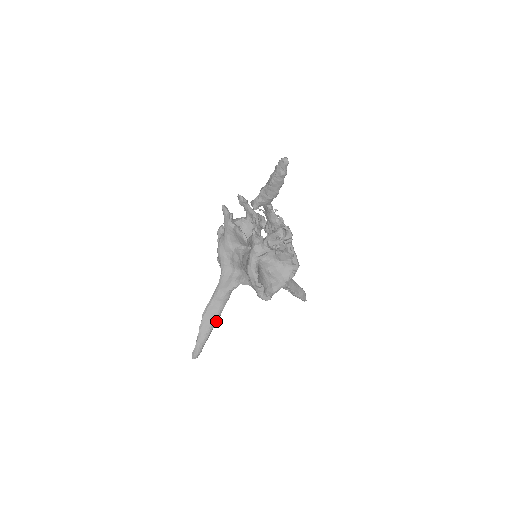
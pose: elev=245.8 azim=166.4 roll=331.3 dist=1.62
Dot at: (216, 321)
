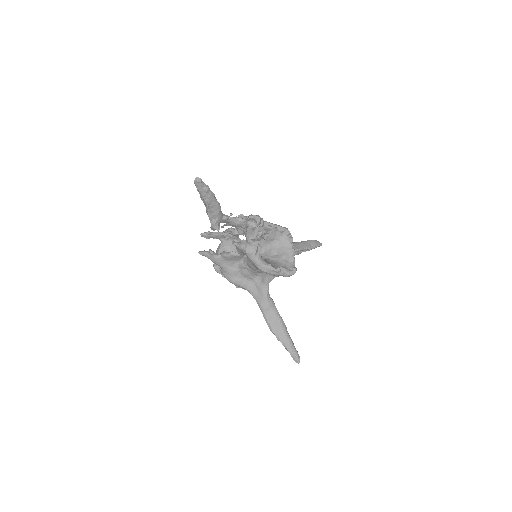
Dot at: (283, 324)
